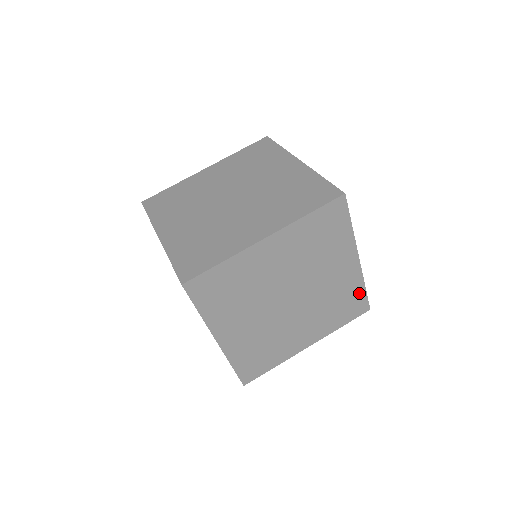
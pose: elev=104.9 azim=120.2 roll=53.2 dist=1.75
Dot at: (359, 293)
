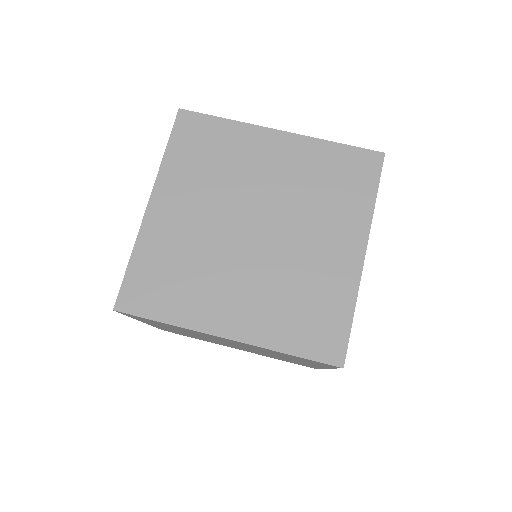
Dot at: (338, 153)
